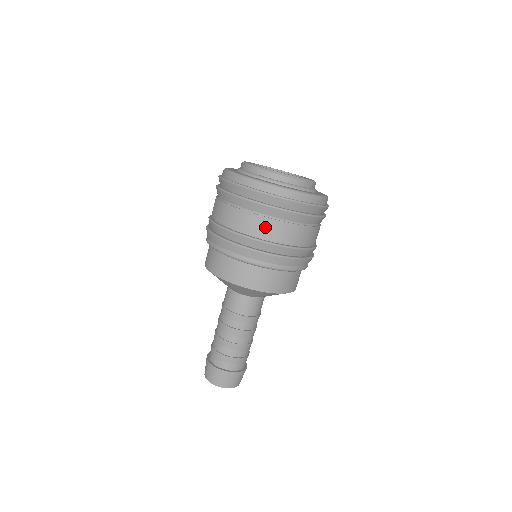
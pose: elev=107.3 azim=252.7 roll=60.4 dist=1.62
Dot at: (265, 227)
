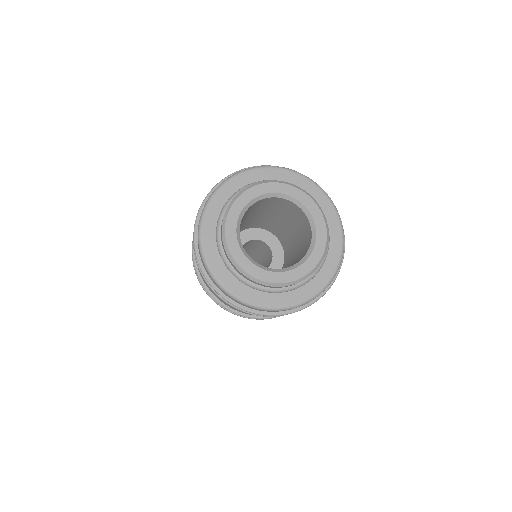
Dot at: occluded
